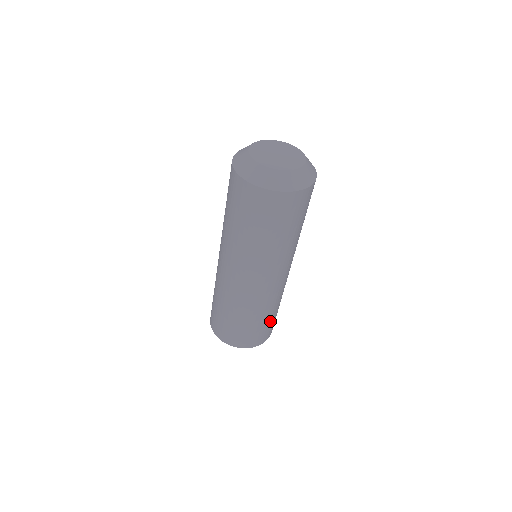
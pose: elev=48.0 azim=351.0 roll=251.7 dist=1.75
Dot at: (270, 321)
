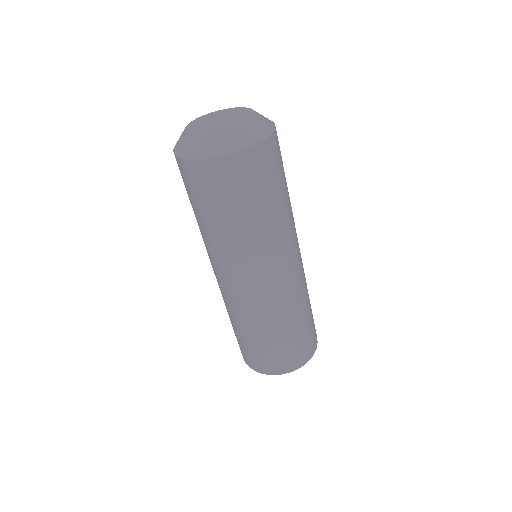
Dot at: (311, 310)
